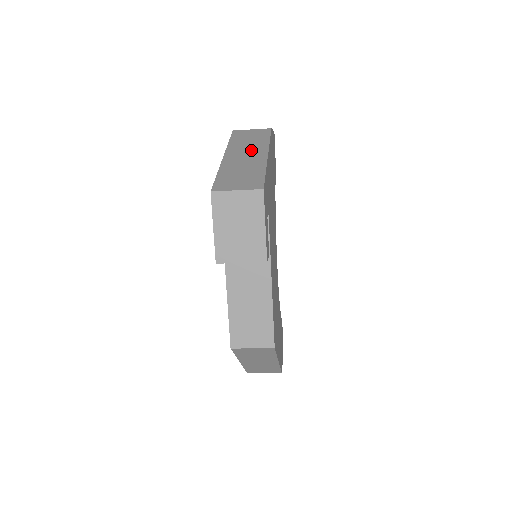
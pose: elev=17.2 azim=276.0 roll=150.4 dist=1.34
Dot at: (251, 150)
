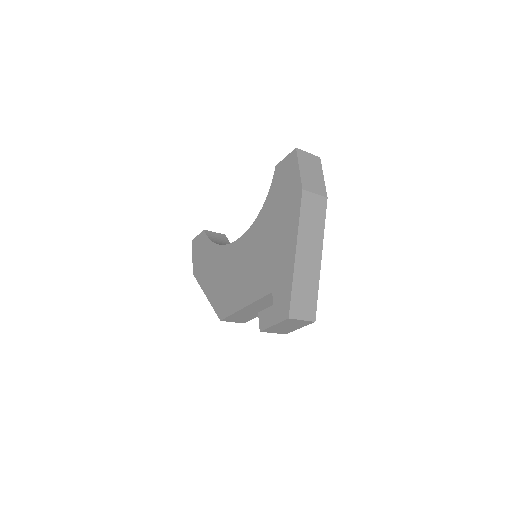
Dot at: (313, 247)
